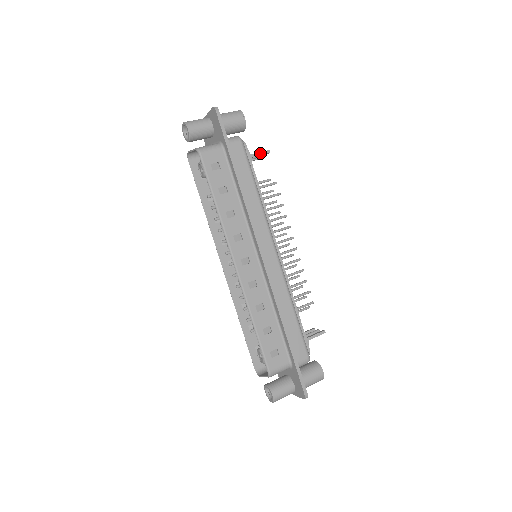
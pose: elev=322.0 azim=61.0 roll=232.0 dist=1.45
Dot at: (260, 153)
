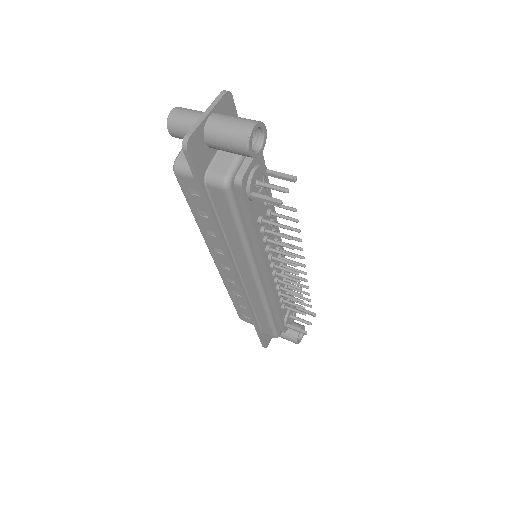
Dot at: (264, 200)
